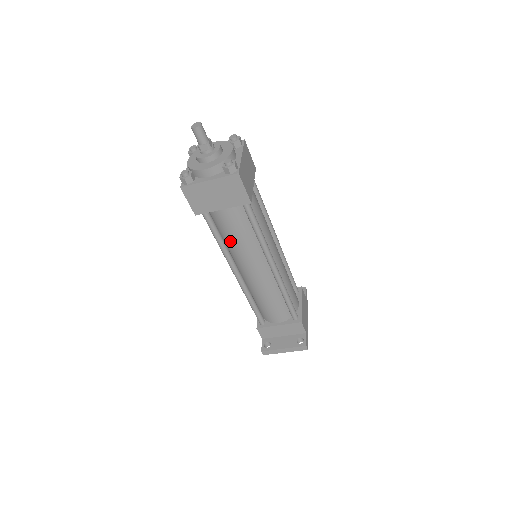
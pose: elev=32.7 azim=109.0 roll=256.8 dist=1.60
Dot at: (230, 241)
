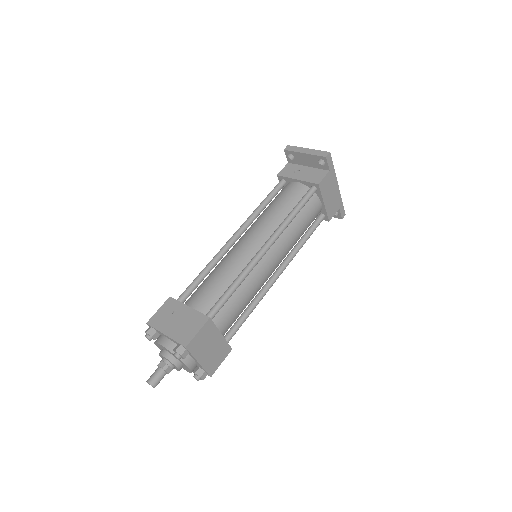
Dot at: occluded
